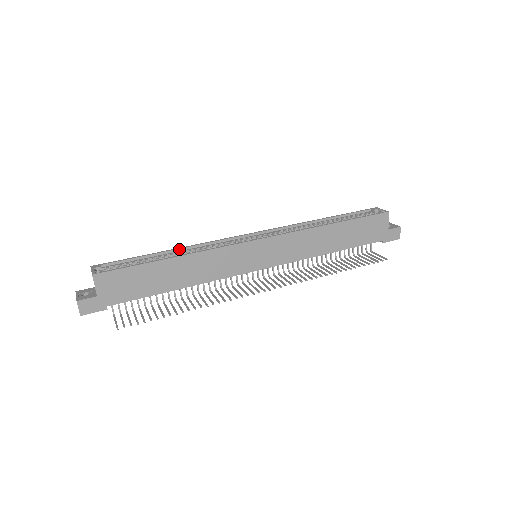
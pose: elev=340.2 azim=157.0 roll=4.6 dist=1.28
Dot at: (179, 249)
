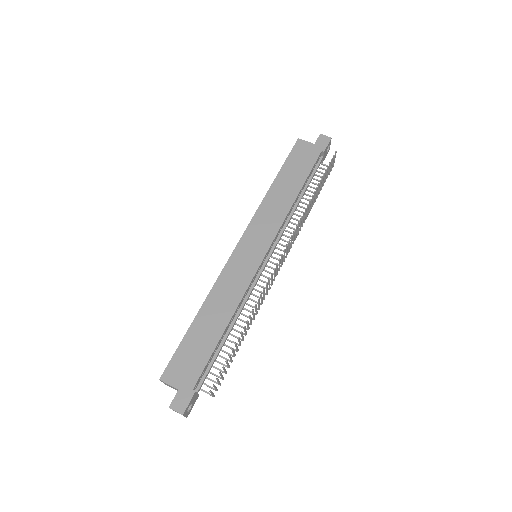
Dot at: occluded
